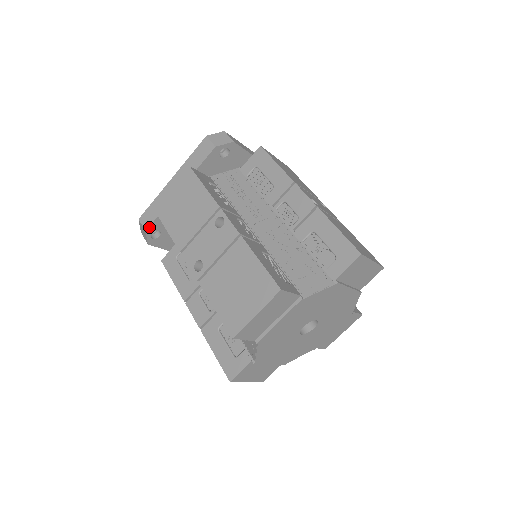
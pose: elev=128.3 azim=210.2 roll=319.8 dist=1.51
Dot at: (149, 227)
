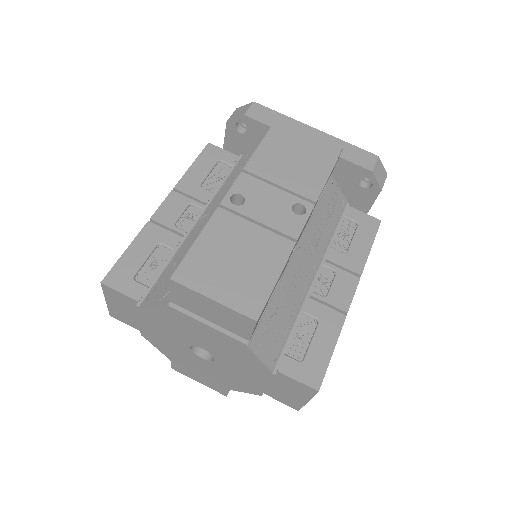
Dot at: (250, 118)
